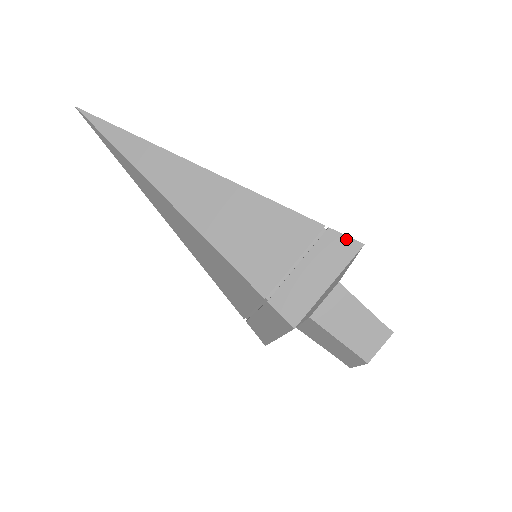
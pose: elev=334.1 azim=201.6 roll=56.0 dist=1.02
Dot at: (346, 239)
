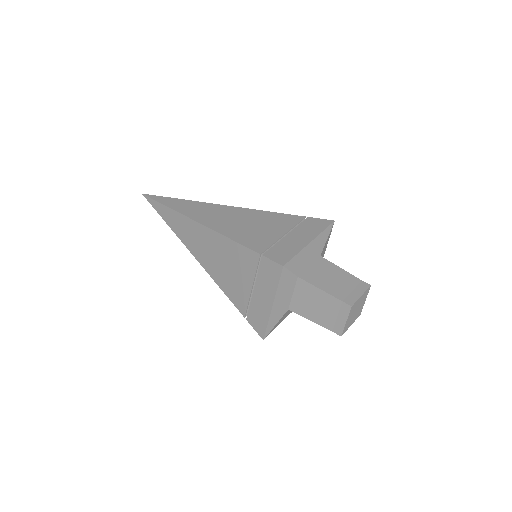
Dot at: (321, 220)
